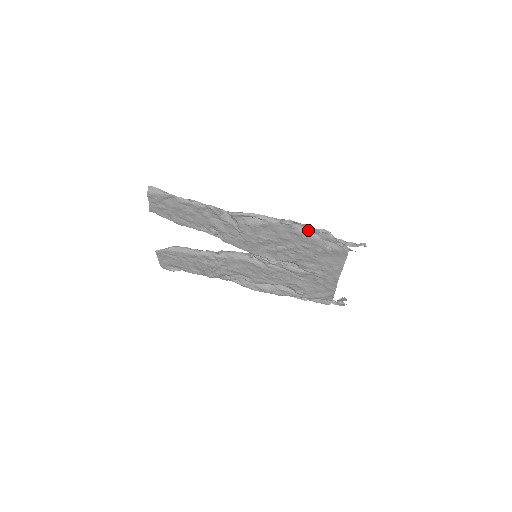
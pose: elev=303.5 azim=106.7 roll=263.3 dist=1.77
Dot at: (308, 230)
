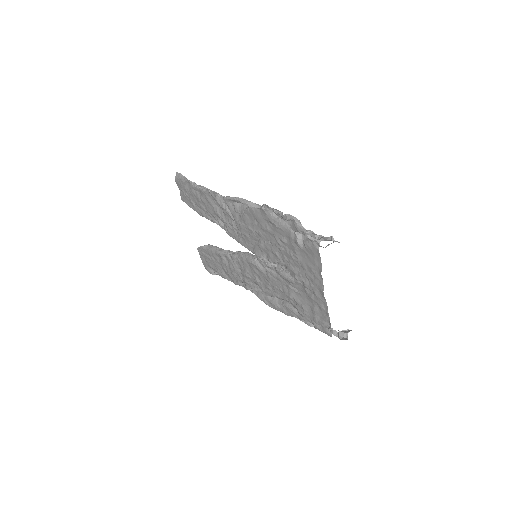
Dot at: (280, 217)
